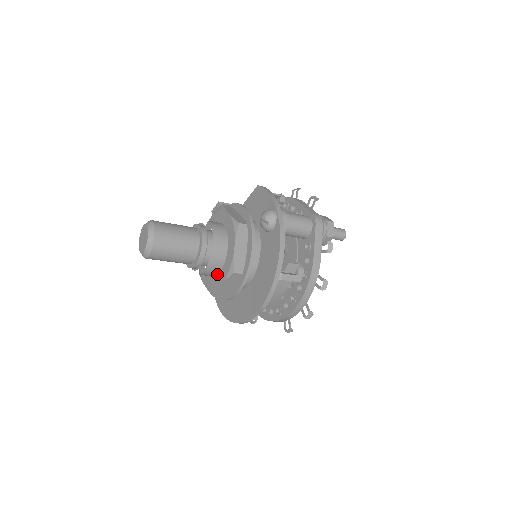
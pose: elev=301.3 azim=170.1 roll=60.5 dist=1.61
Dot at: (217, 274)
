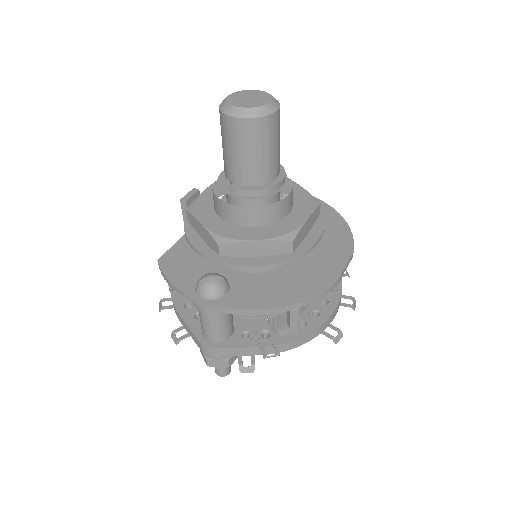
Dot at: (286, 216)
